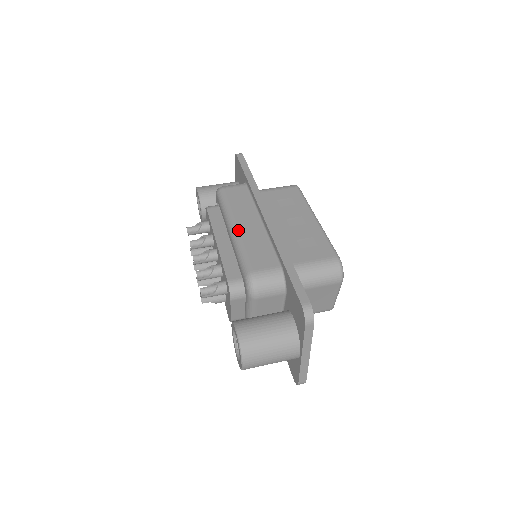
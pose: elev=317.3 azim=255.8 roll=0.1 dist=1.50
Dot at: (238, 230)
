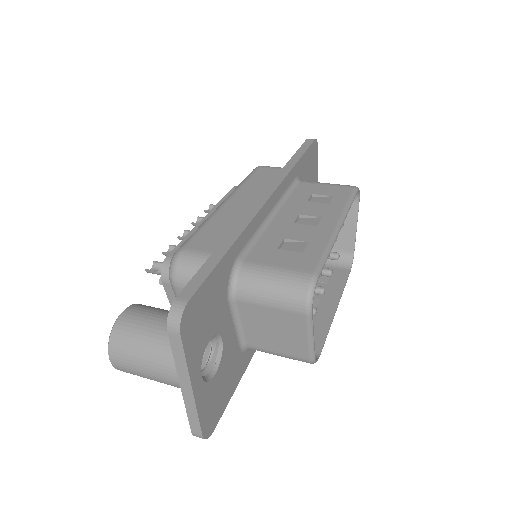
Dot at: (223, 206)
